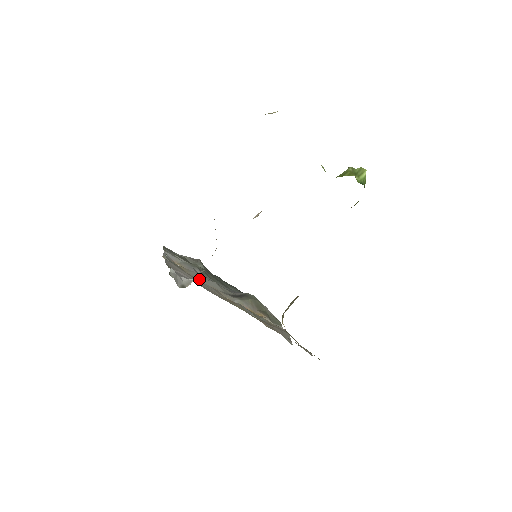
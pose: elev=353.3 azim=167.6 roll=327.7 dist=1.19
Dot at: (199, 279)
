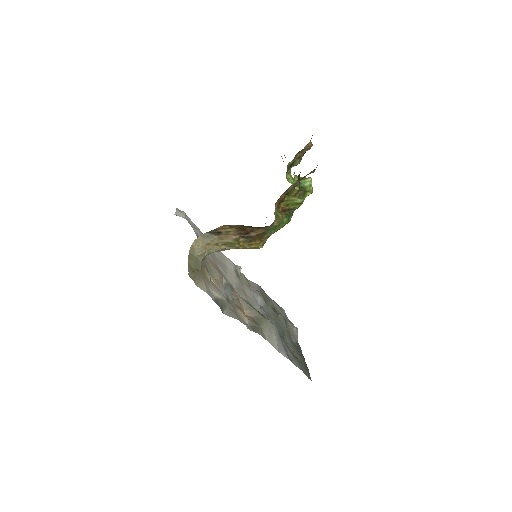
Dot at: (246, 291)
